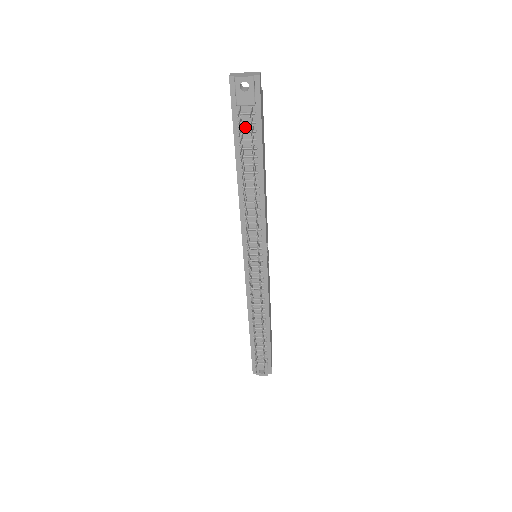
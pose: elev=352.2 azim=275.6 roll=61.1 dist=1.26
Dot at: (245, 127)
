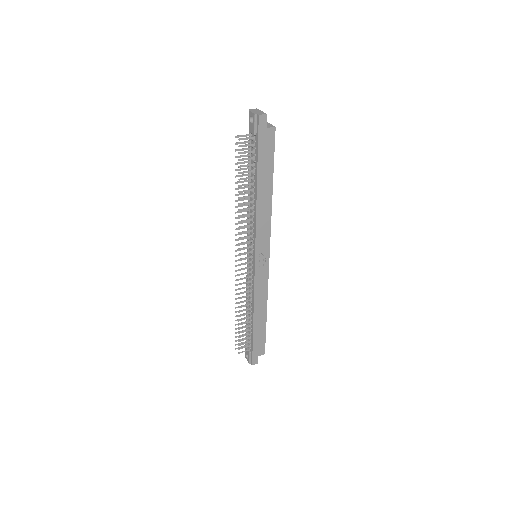
Dot at: (252, 149)
